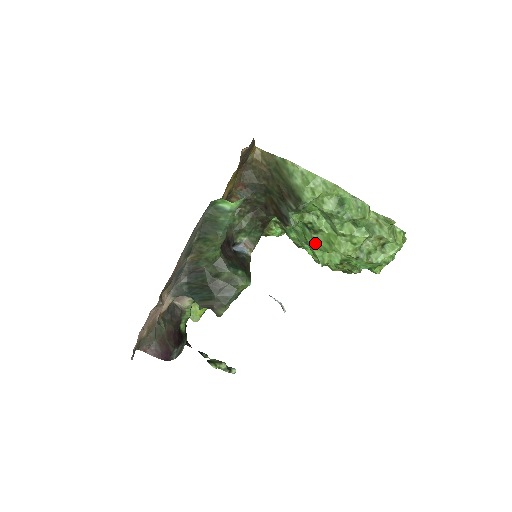
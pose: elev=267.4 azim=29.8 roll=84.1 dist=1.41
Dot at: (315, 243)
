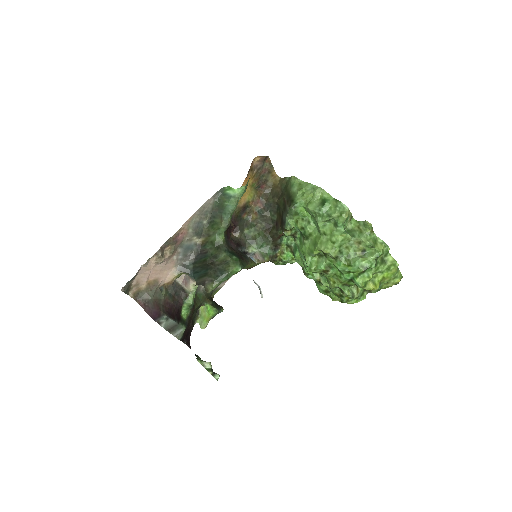
Dot at: (306, 248)
